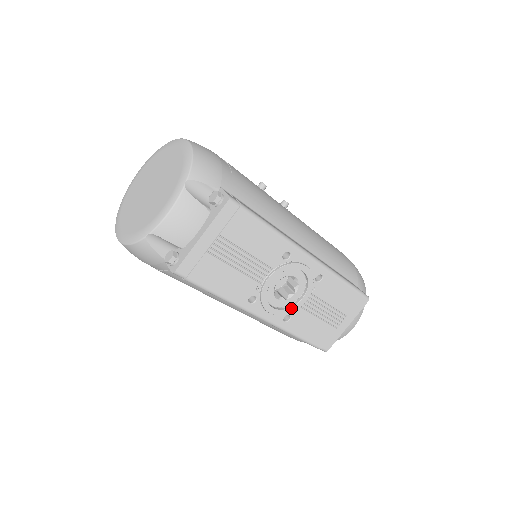
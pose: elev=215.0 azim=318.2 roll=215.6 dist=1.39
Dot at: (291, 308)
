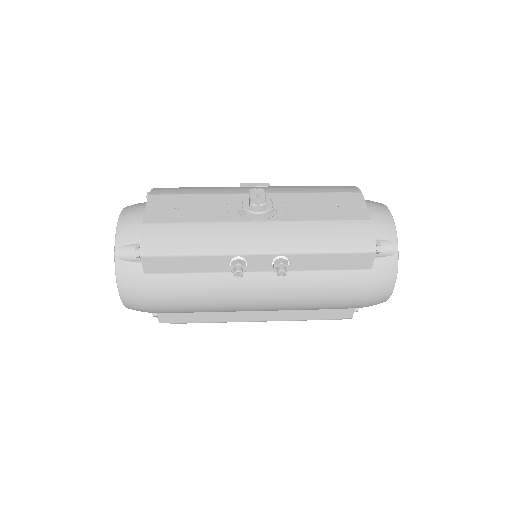
Dot at: occluded
